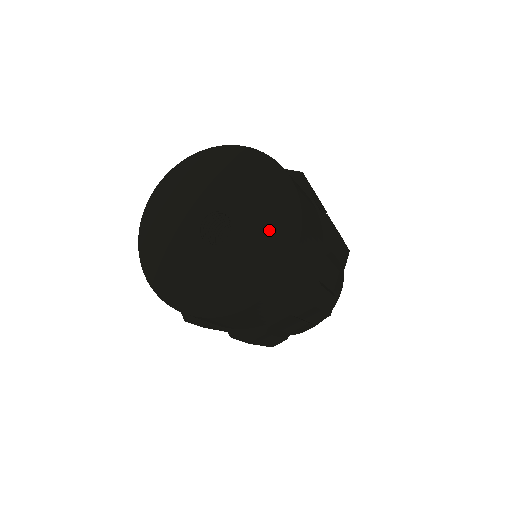
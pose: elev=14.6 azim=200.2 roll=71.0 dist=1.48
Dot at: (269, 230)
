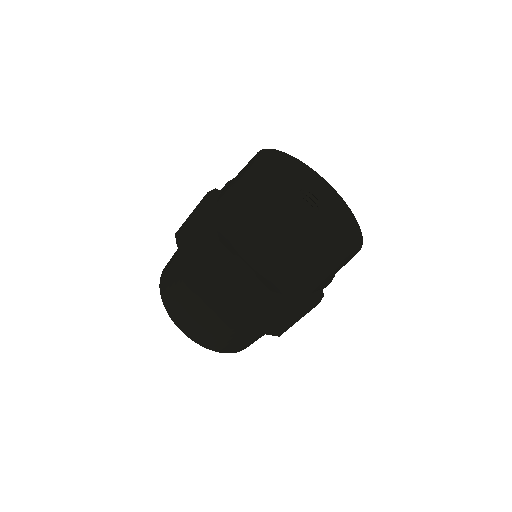
Dot at: (338, 207)
